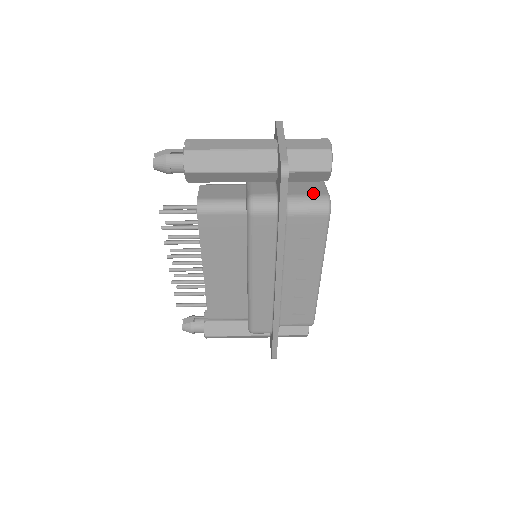
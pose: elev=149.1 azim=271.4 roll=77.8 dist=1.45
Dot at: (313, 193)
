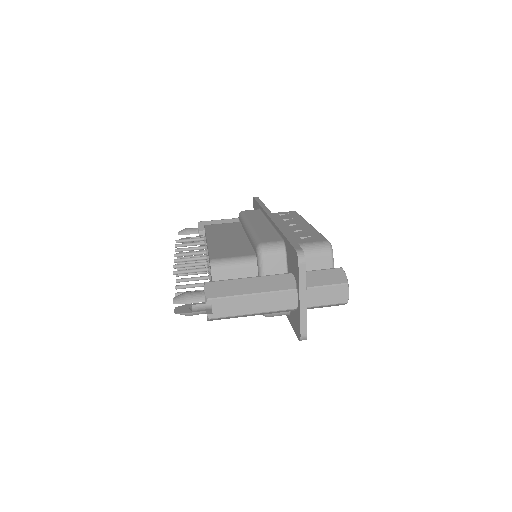
Dot at: occluded
